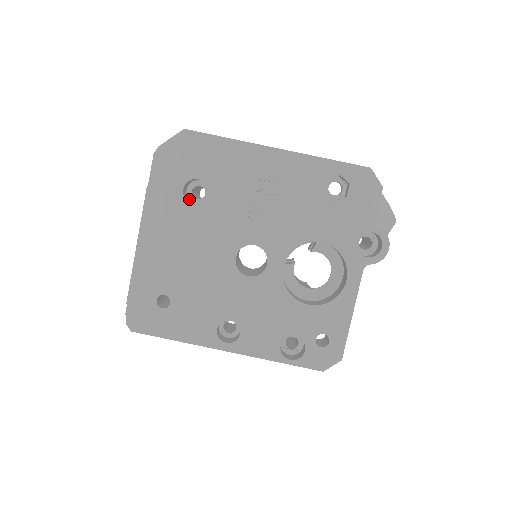
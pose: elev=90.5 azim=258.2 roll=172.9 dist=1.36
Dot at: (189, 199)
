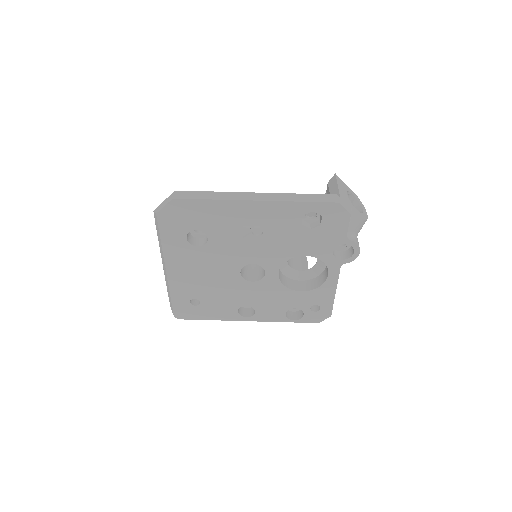
Dot at: (193, 235)
